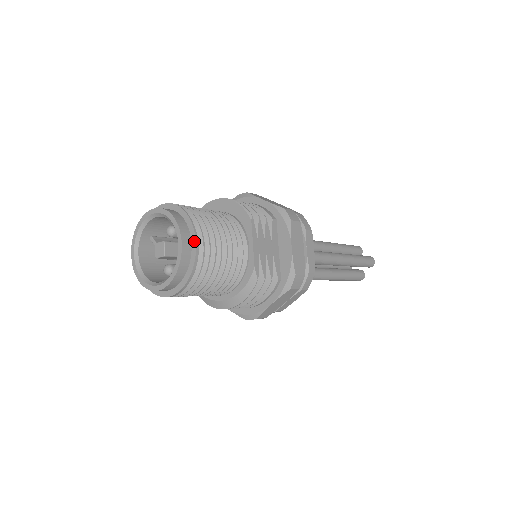
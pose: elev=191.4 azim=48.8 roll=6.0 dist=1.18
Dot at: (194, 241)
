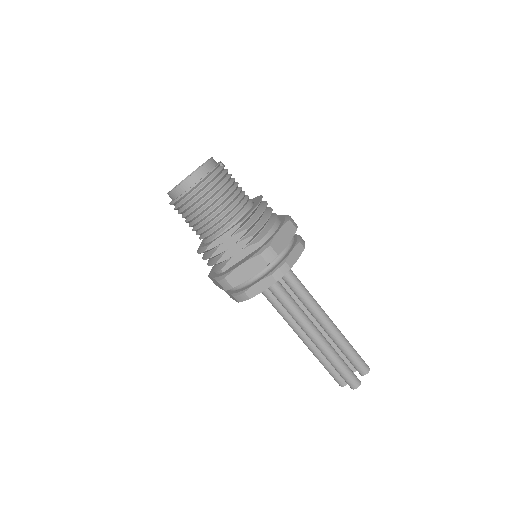
Dot at: (188, 189)
